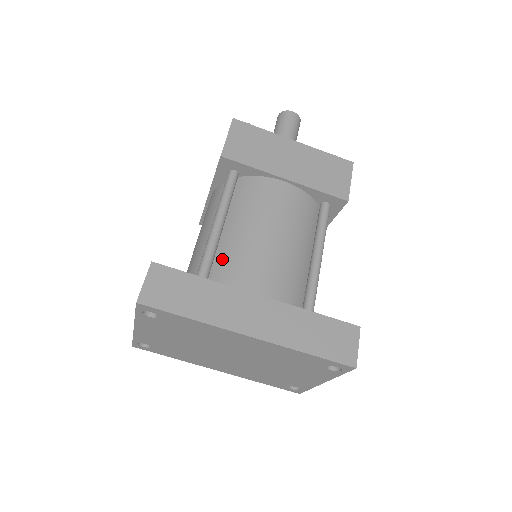
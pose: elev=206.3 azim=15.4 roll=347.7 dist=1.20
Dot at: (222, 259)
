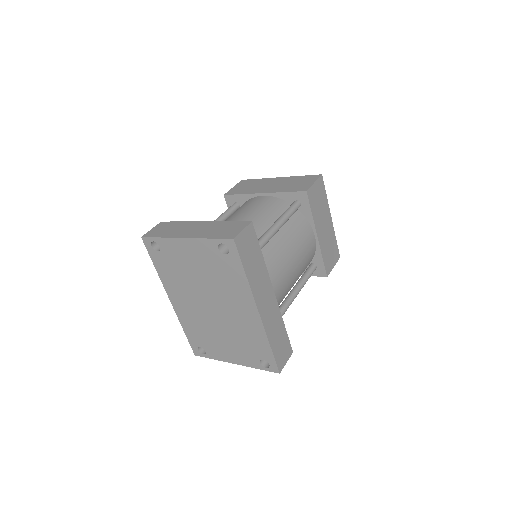
Dot at: (267, 250)
